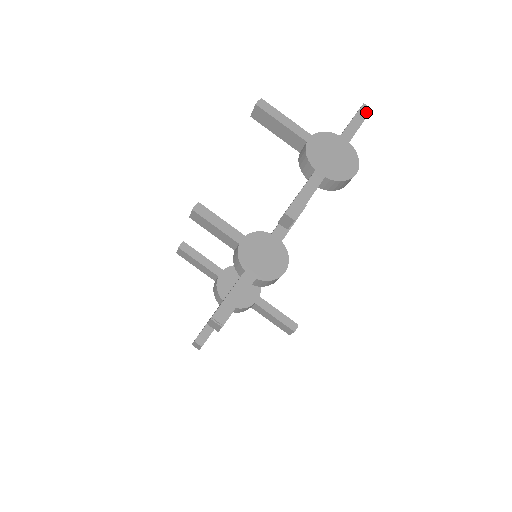
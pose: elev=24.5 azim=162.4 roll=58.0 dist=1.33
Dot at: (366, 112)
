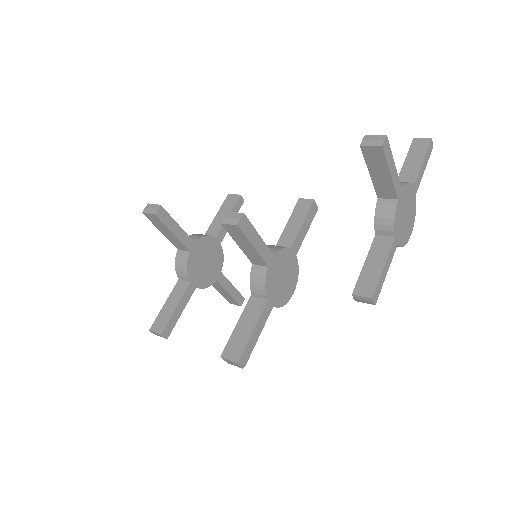
Dot at: (430, 151)
